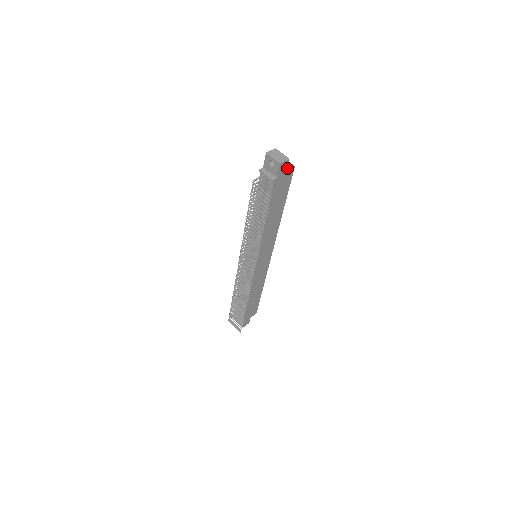
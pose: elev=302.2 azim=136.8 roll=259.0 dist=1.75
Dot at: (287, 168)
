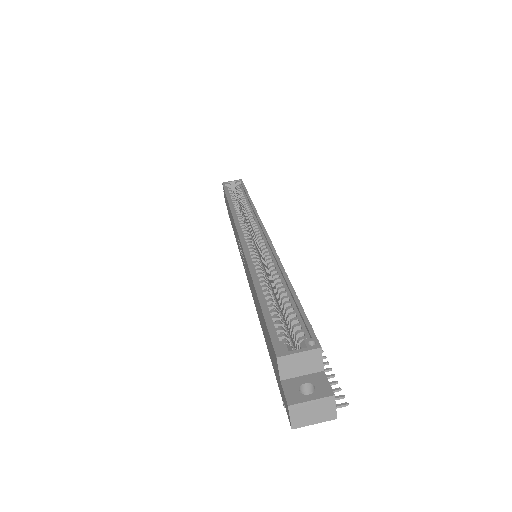
Dot at: (318, 366)
